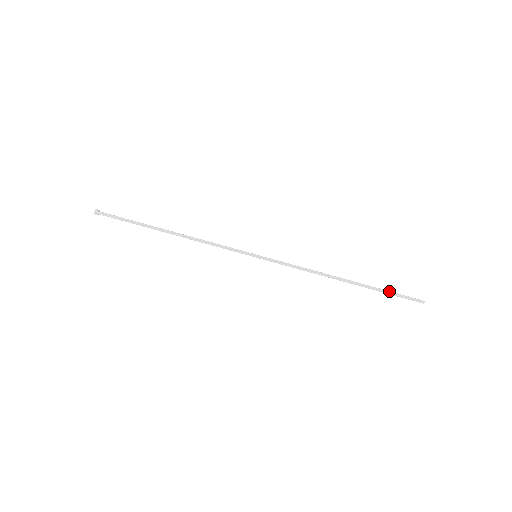
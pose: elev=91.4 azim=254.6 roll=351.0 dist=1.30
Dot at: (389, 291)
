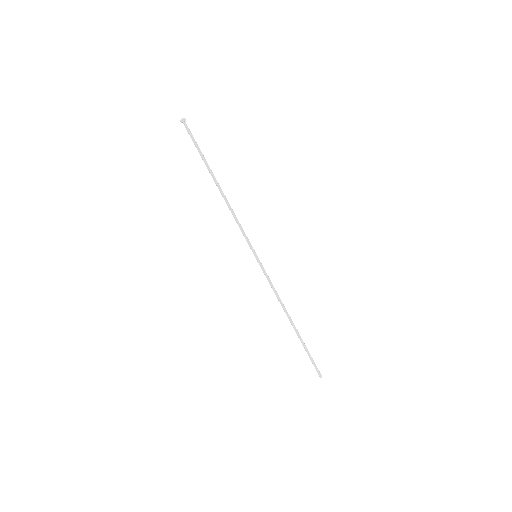
Dot at: occluded
